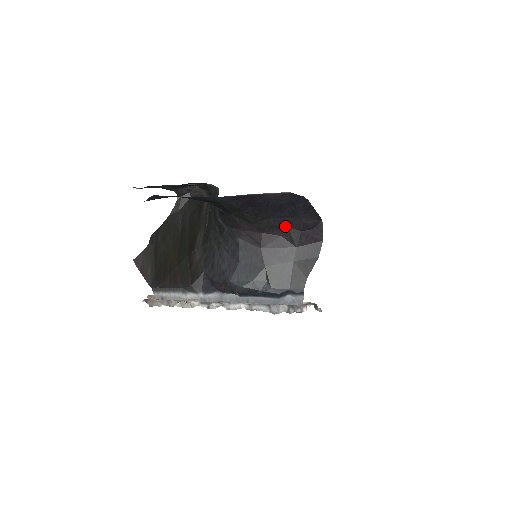
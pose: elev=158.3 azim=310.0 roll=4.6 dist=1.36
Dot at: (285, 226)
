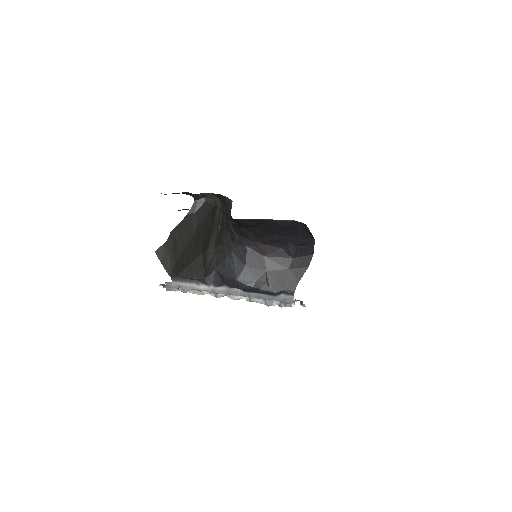
Dot at: (285, 241)
